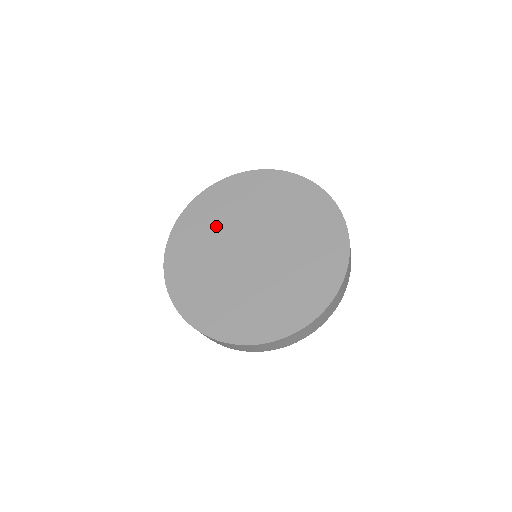
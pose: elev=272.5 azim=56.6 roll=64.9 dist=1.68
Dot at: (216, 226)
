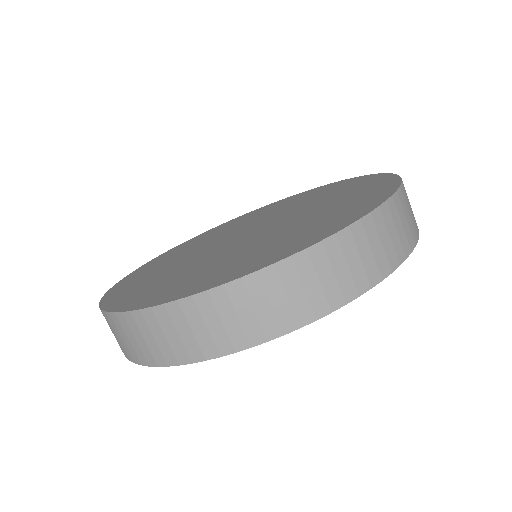
Dot at: (182, 255)
